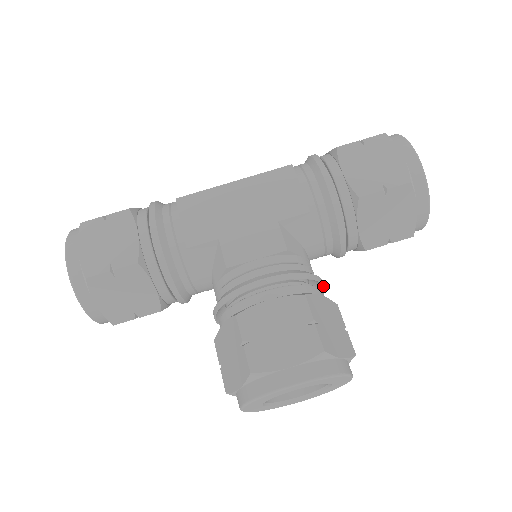
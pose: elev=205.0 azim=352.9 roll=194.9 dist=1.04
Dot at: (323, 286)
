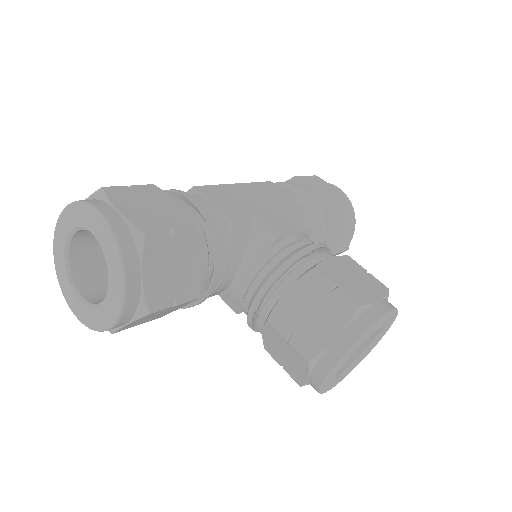
Dot at: occluded
